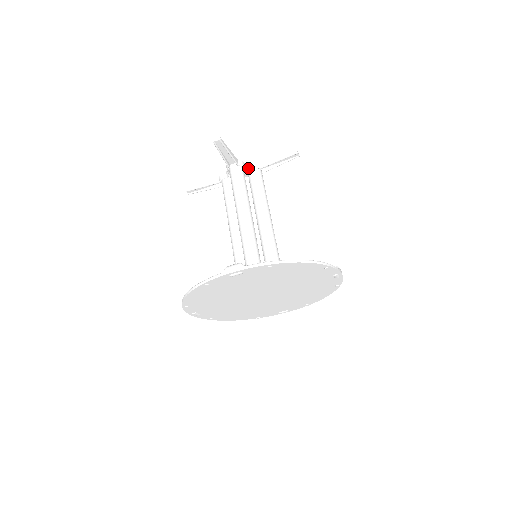
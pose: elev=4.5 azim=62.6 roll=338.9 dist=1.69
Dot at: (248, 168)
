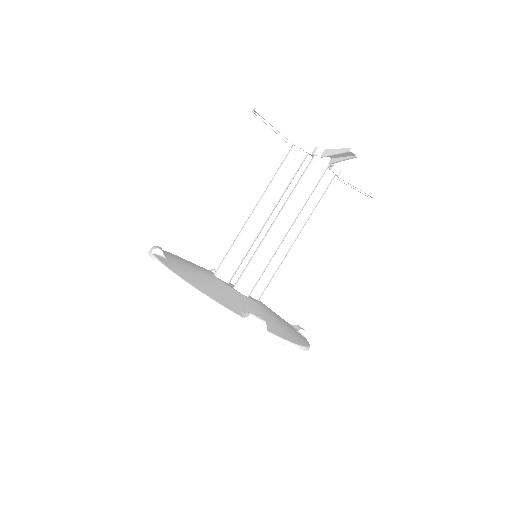
Dot at: (331, 168)
